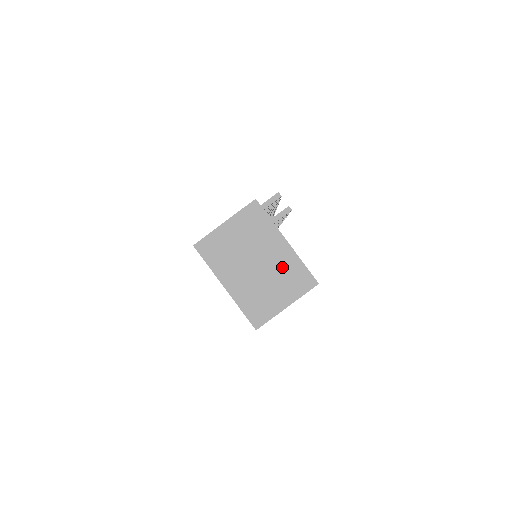
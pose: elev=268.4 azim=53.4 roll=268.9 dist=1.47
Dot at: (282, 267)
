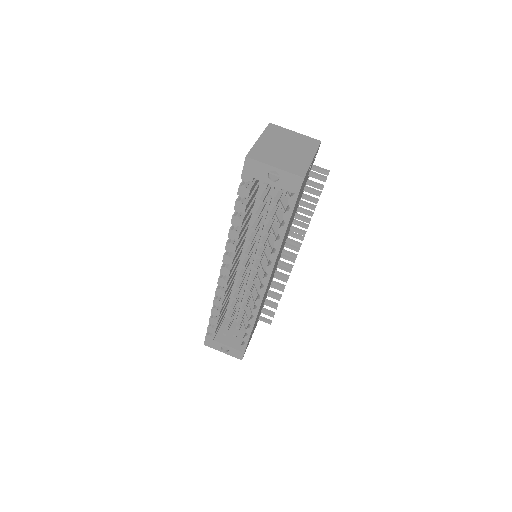
Dot at: (296, 159)
